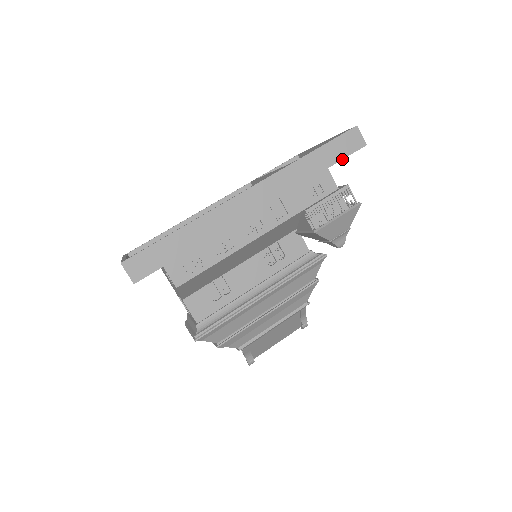
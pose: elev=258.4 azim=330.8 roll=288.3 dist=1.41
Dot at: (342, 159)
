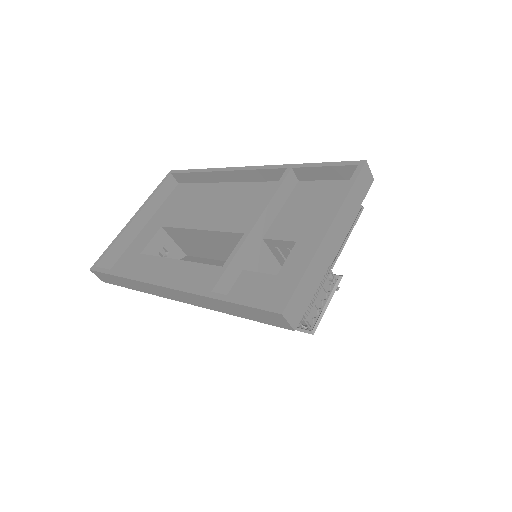
Dot at: (261, 322)
